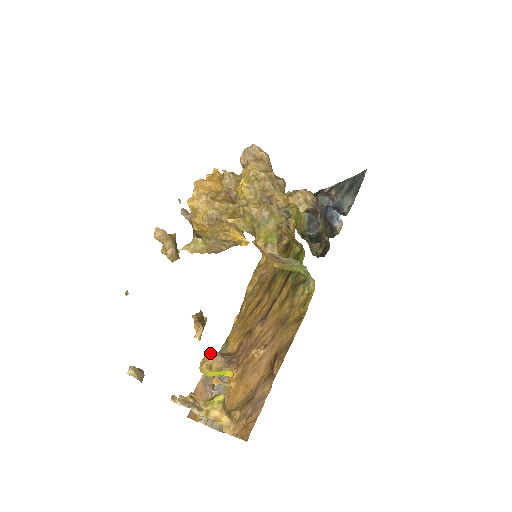
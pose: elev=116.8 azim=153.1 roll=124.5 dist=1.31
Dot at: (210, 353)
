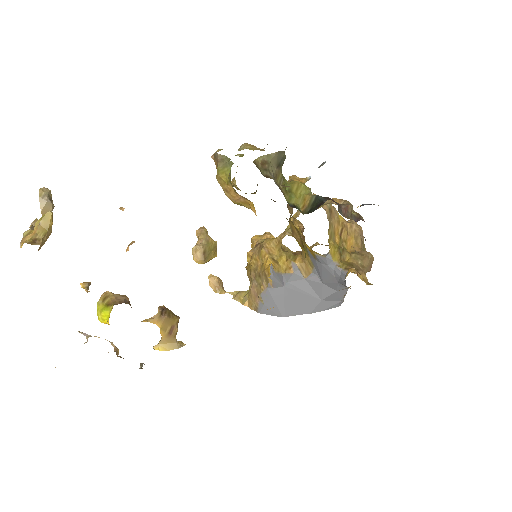
Dot at: (123, 295)
